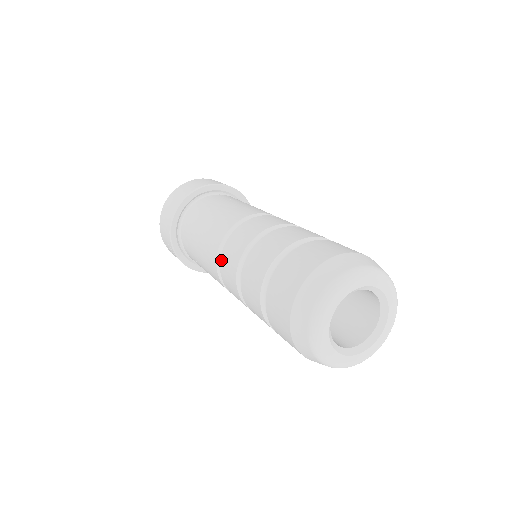
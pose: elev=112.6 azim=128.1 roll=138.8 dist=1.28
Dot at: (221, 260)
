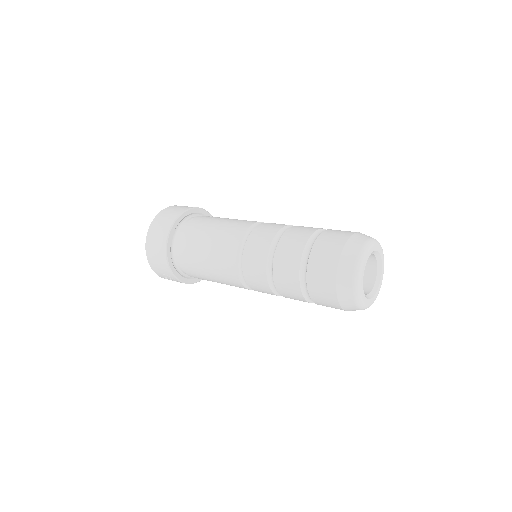
Dot at: (244, 274)
